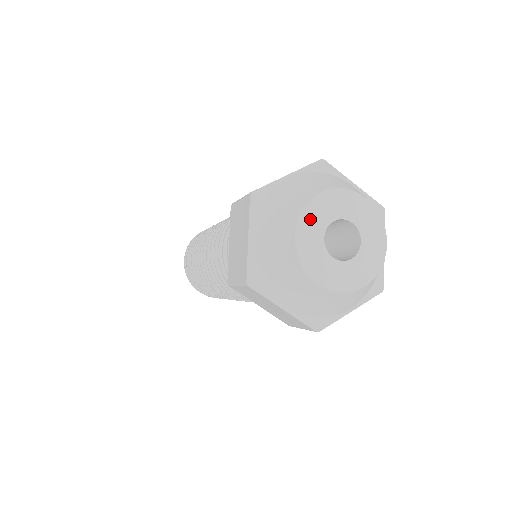
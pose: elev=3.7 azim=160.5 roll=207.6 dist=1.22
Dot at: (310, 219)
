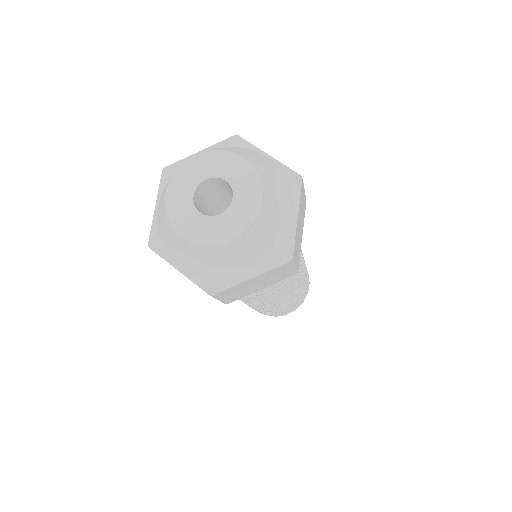
Dot at: (182, 178)
